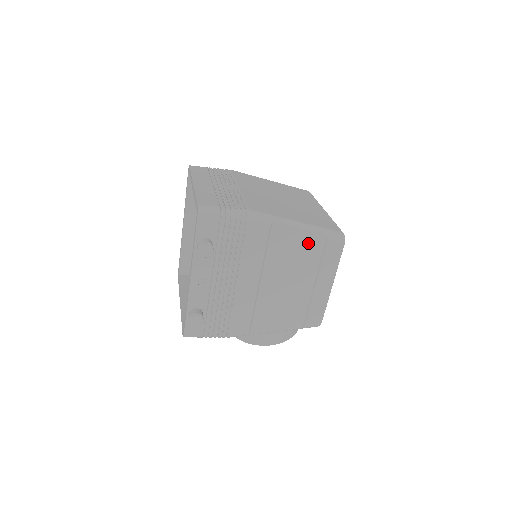
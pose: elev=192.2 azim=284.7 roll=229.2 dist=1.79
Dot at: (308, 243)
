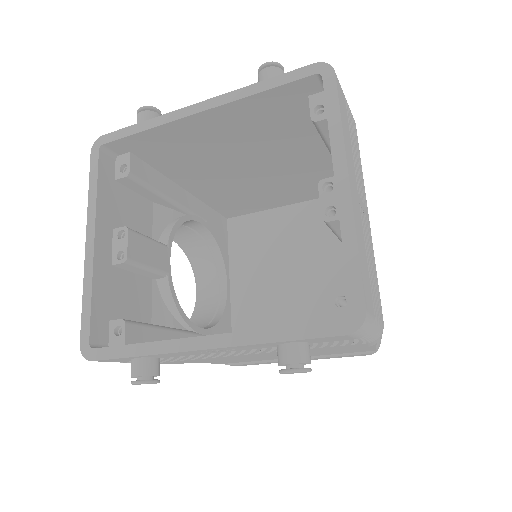
Dot at: (356, 350)
